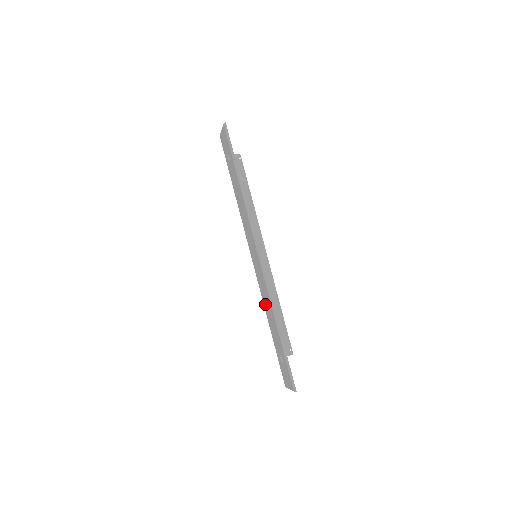
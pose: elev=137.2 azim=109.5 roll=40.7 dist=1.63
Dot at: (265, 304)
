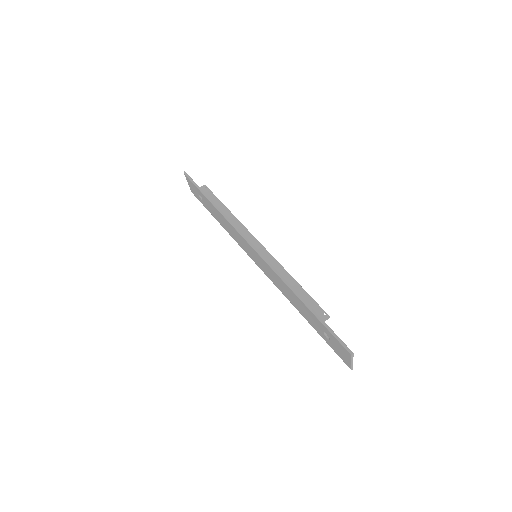
Dot at: (286, 295)
